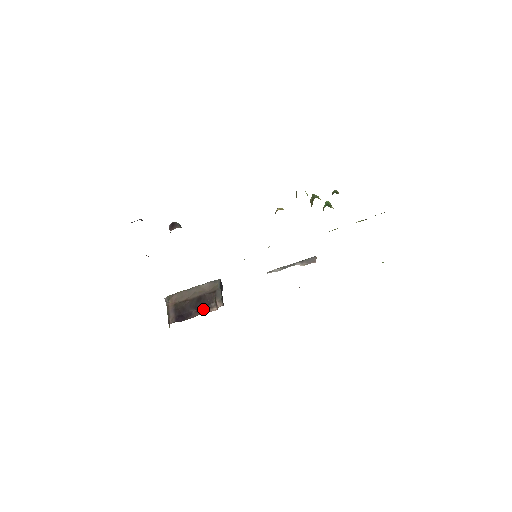
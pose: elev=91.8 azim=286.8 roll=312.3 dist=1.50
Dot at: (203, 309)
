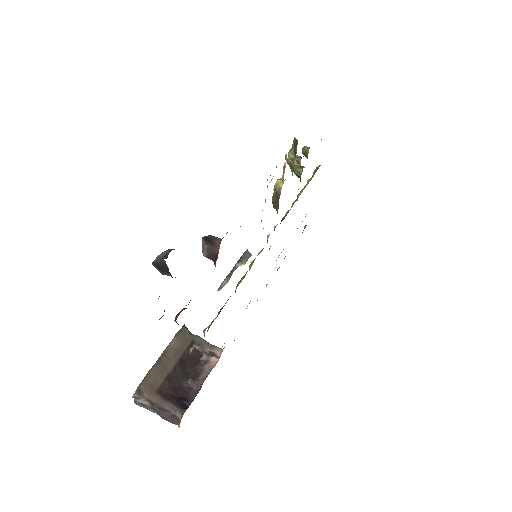
Dot at: (198, 371)
